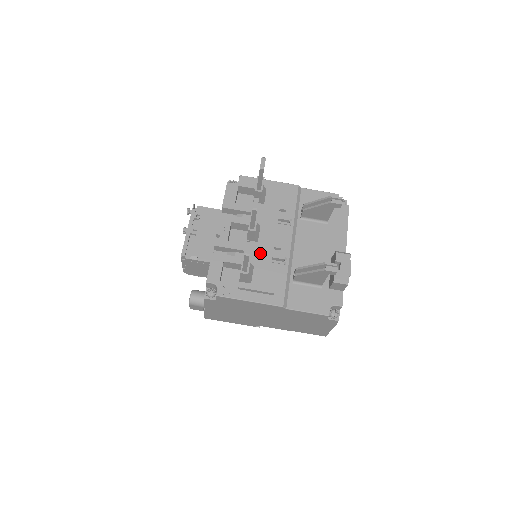
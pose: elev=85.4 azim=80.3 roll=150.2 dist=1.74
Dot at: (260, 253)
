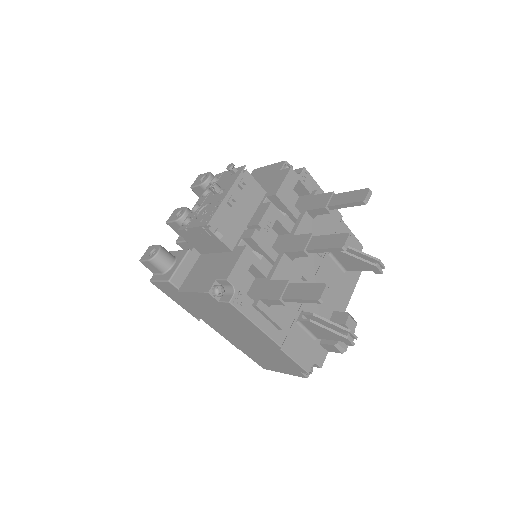
Dot at: (289, 275)
